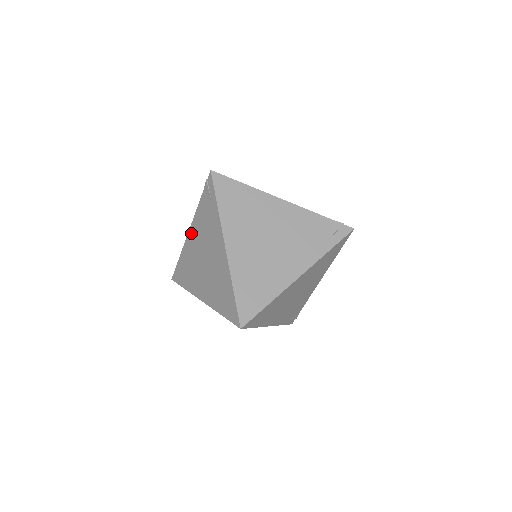
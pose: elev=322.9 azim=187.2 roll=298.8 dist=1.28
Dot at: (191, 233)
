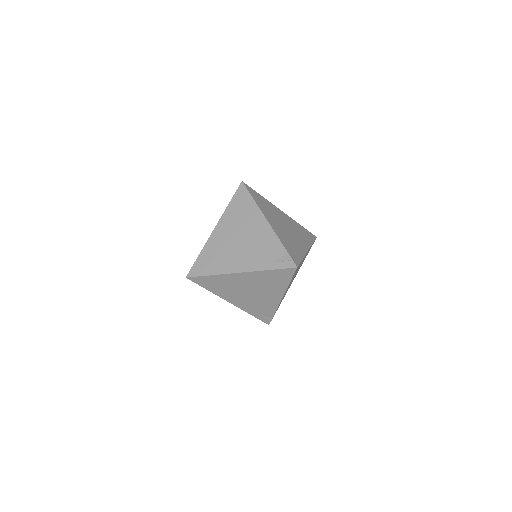
Dot at: occluded
